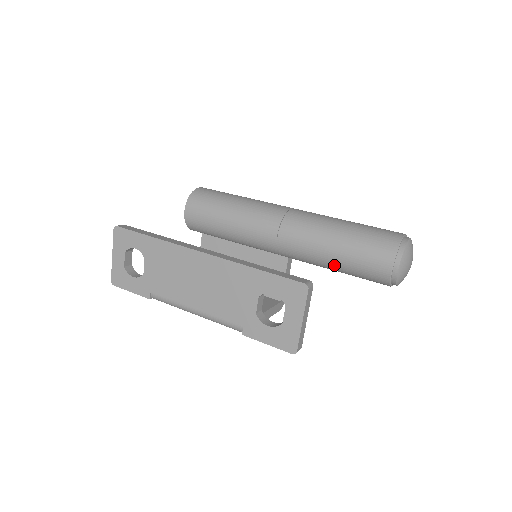
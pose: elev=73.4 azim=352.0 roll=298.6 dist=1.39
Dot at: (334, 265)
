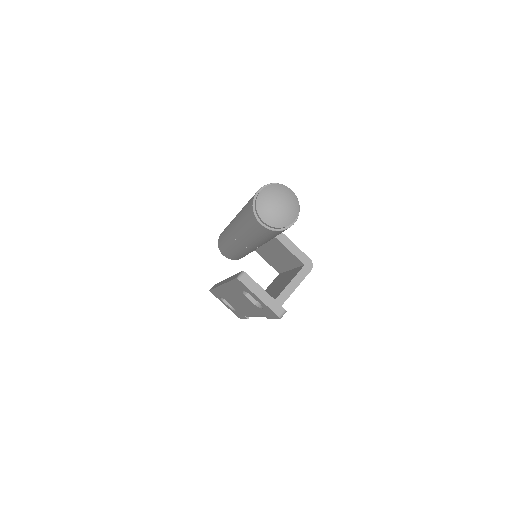
Dot at: (261, 240)
